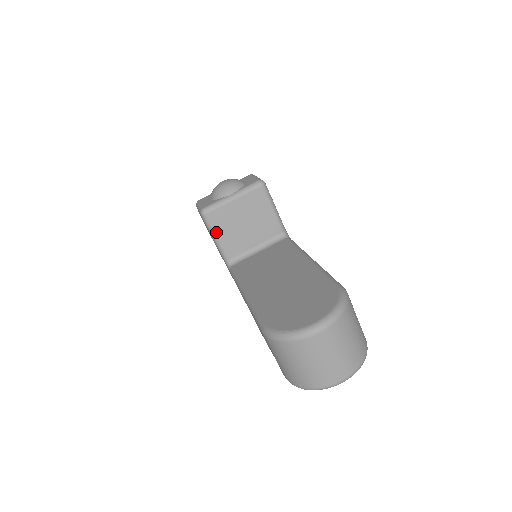
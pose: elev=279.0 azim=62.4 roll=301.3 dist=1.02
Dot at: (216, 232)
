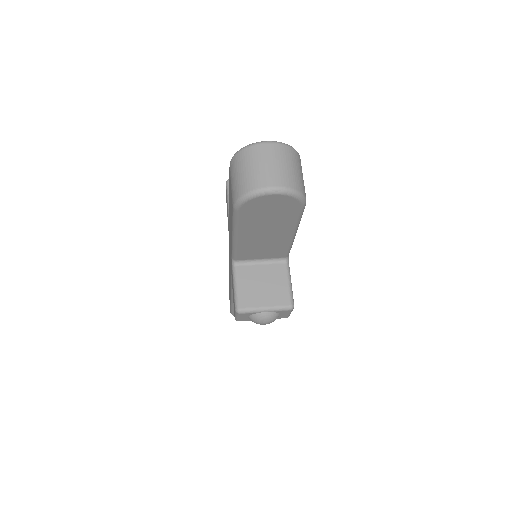
Dot at: occluded
